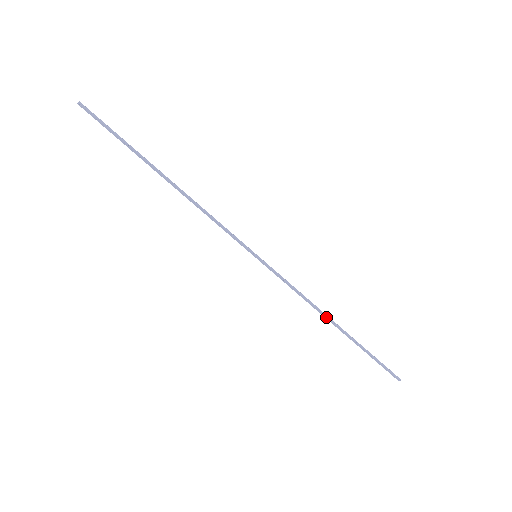
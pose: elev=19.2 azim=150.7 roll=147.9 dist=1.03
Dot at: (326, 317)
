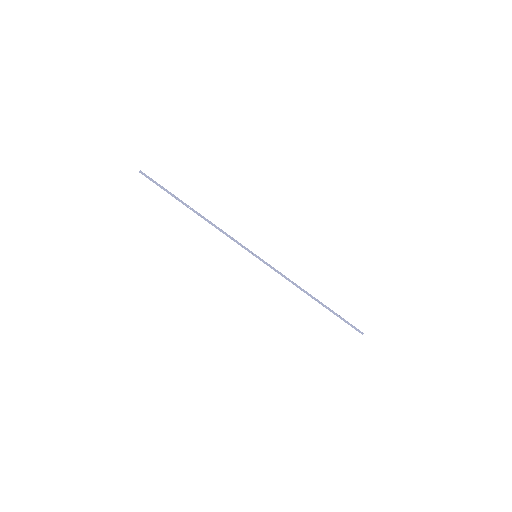
Dot at: (307, 293)
